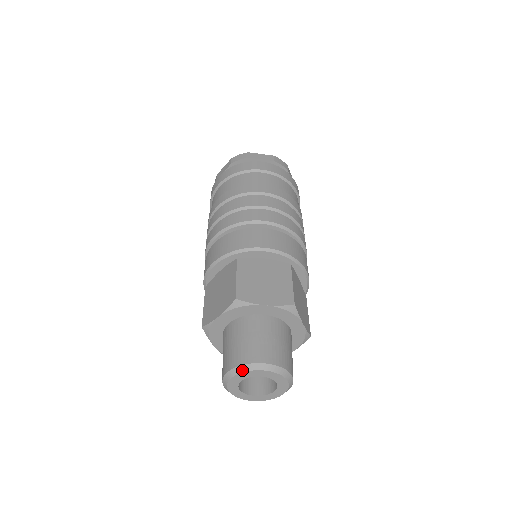
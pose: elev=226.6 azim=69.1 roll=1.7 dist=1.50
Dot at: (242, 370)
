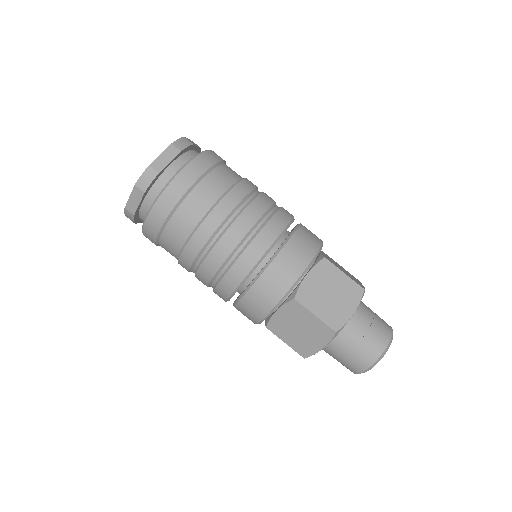
Dot at: occluded
